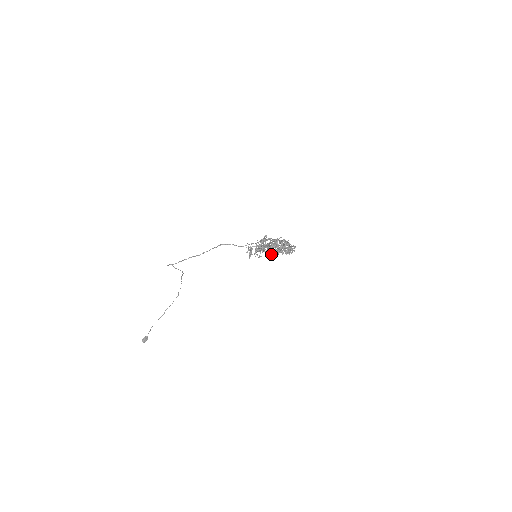
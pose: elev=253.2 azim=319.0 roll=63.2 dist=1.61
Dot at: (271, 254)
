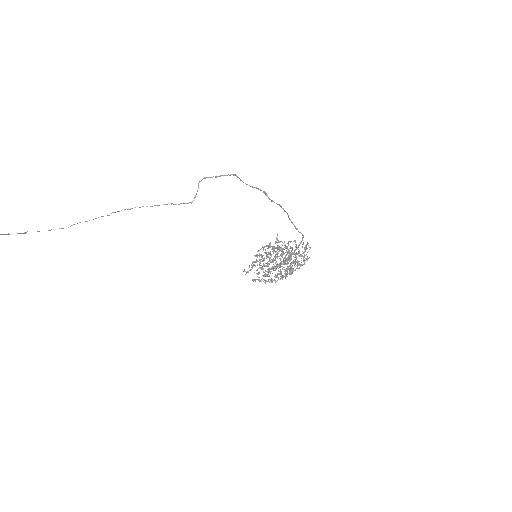
Dot at: occluded
